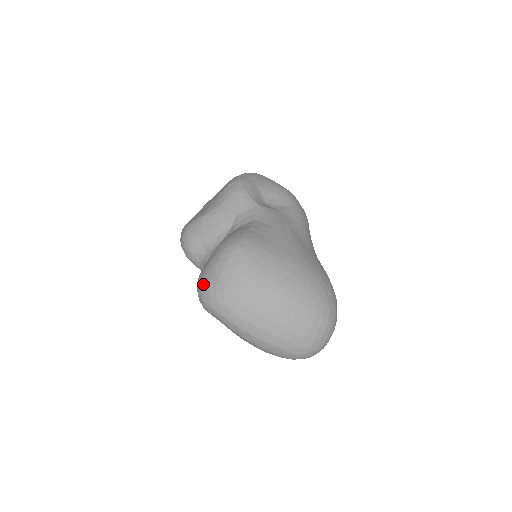
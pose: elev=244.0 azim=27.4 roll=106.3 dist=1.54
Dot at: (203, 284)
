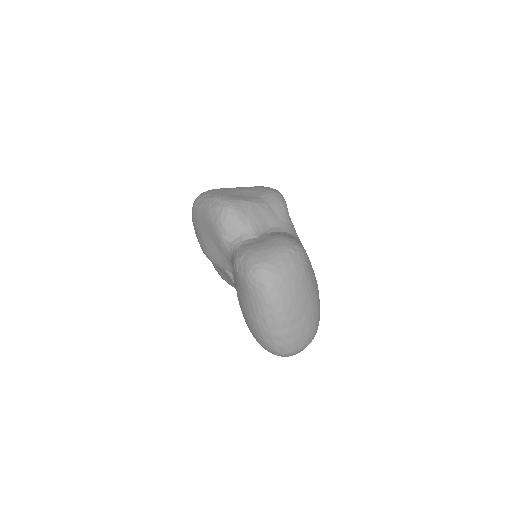
Dot at: (266, 261)
